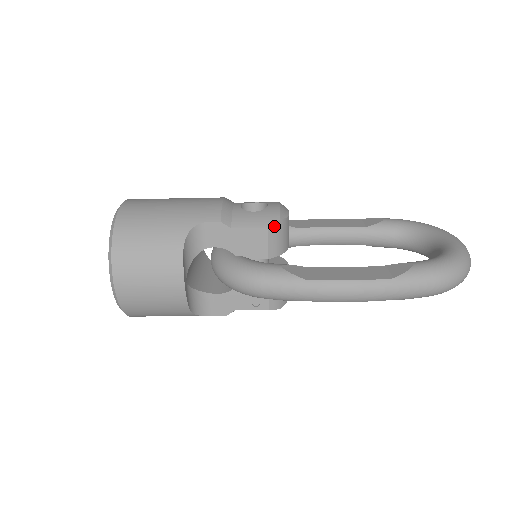
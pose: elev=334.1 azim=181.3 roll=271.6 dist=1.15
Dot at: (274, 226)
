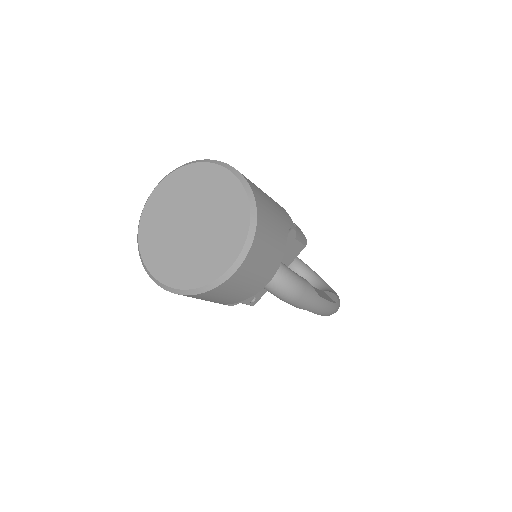
Dot at: (305, 245)
